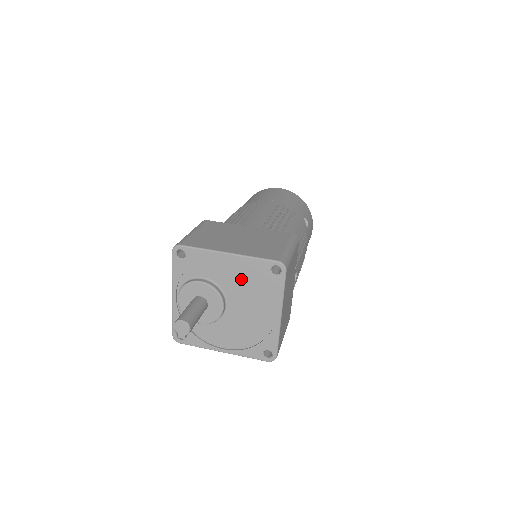
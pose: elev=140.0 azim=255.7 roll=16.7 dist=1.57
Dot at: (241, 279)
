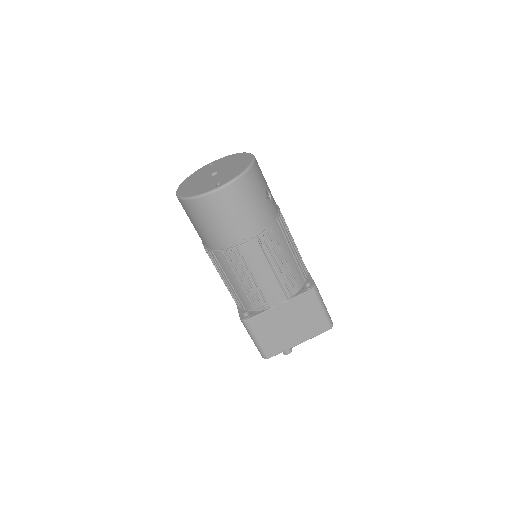
Dot at: occluded
